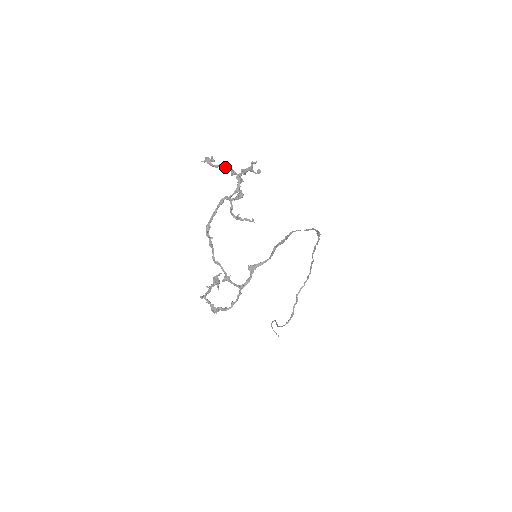
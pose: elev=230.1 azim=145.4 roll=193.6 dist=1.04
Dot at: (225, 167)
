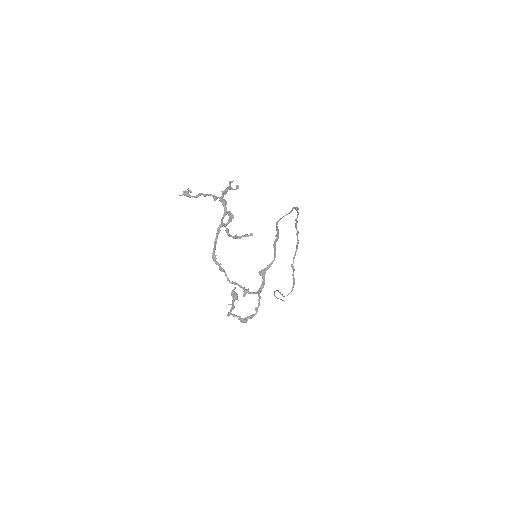
Dot at: (206, 195)
